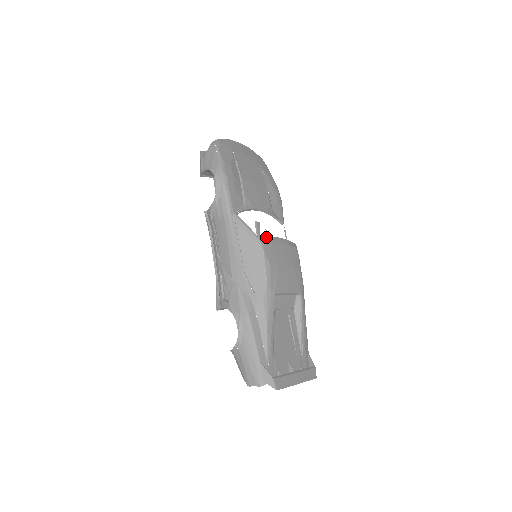
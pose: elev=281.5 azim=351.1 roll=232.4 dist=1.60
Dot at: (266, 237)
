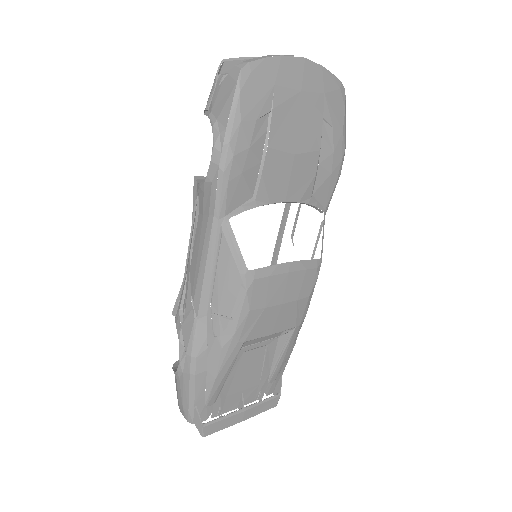
Dot at: occluded
